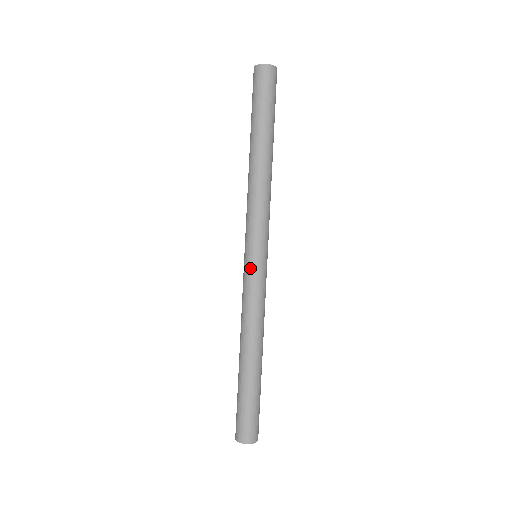
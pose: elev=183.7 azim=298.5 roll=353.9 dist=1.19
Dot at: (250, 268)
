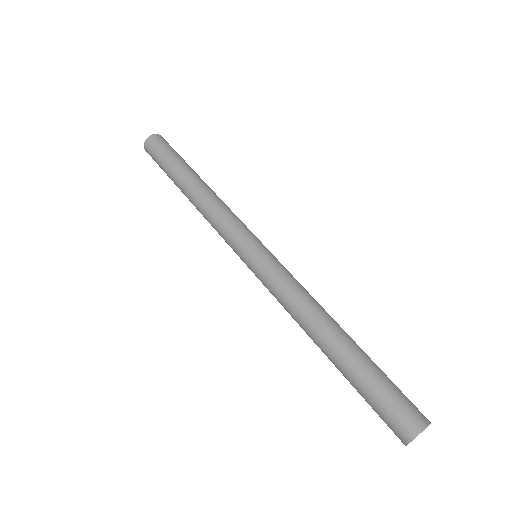
Dot at: (269, 255)
